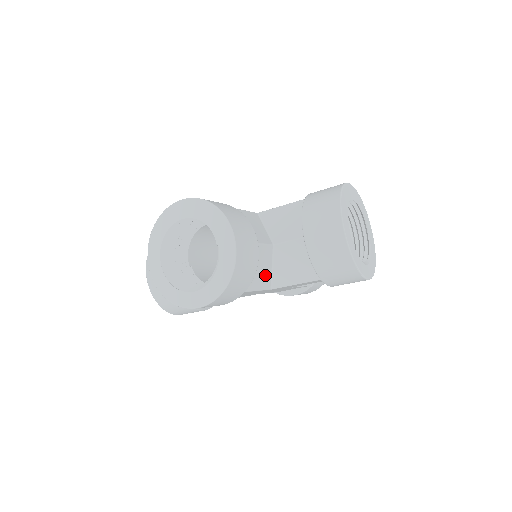
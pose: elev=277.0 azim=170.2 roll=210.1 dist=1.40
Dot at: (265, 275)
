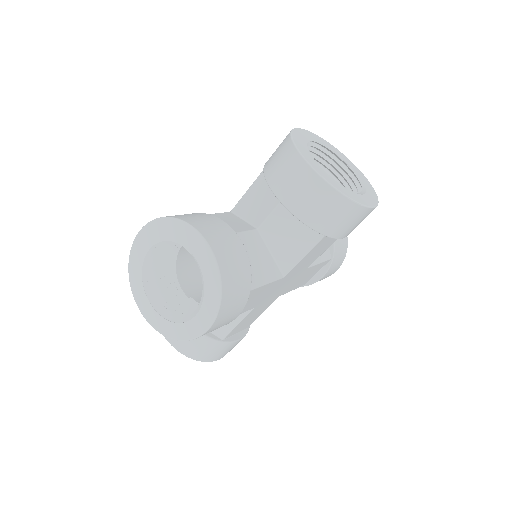
Dot at: (267, 264)
